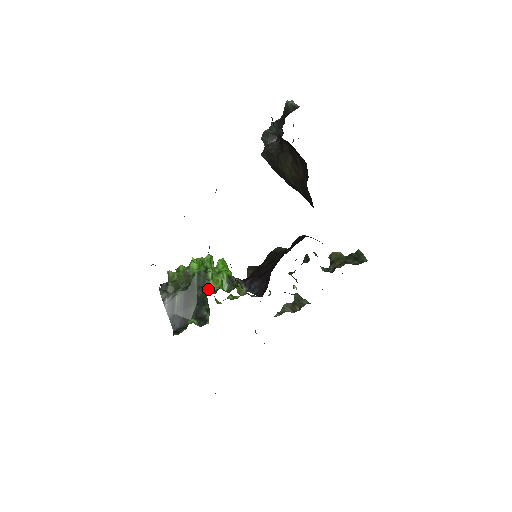
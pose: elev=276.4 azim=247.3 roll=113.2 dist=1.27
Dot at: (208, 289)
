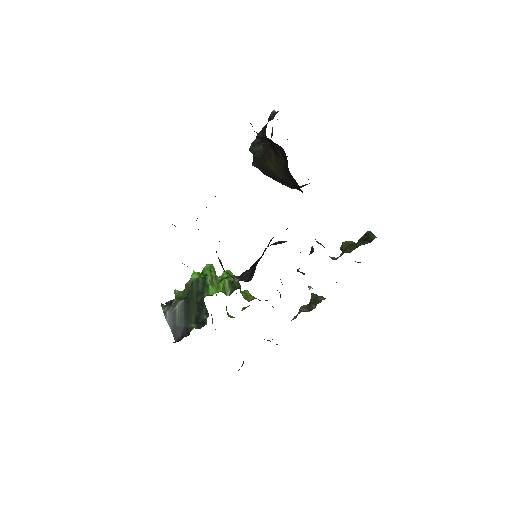
Dot at: (207, 294)
